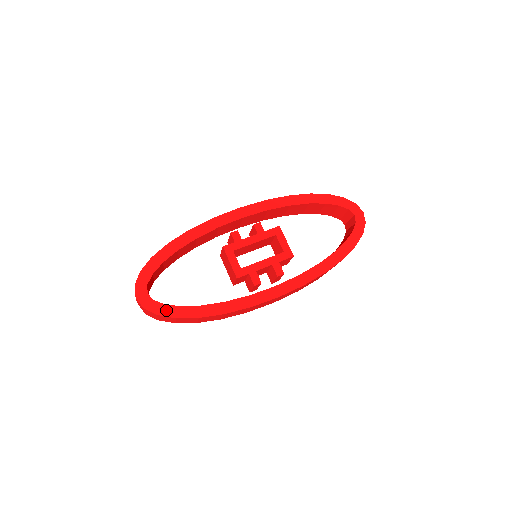
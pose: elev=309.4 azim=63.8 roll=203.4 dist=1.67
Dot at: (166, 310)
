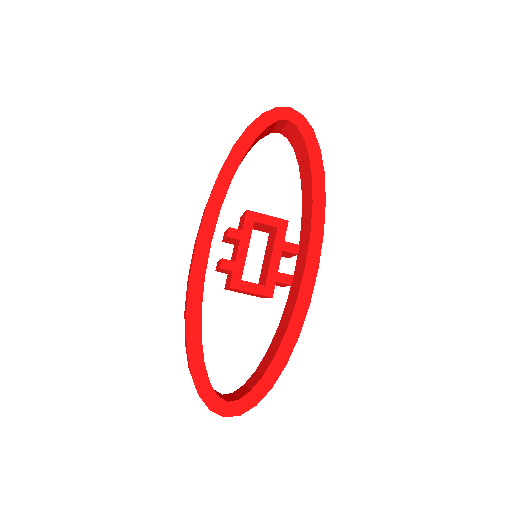
Dot at: (257, 393)
